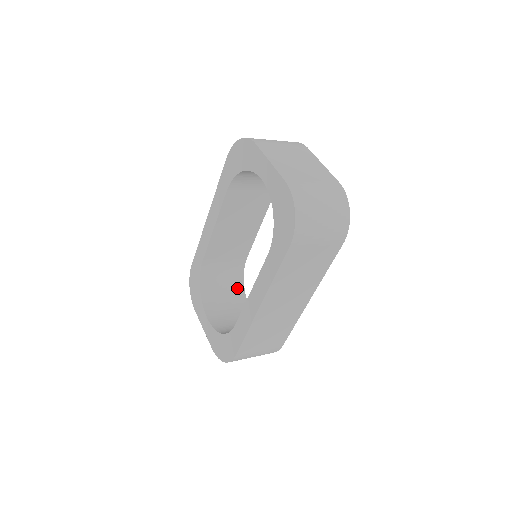
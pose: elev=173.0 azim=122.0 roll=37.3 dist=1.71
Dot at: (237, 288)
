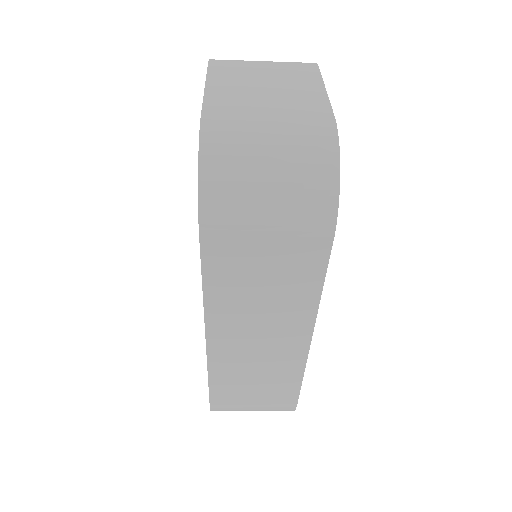
Dot at: occluded
